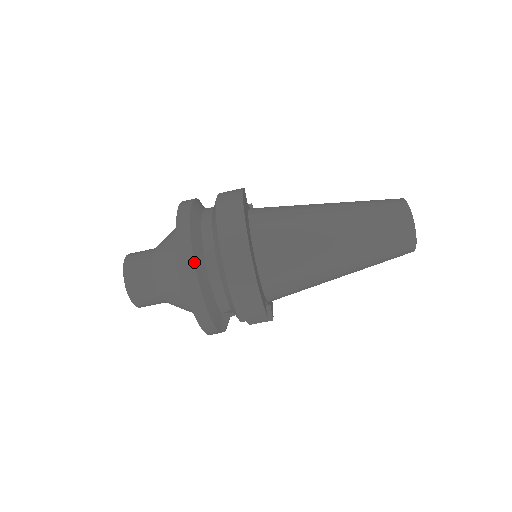
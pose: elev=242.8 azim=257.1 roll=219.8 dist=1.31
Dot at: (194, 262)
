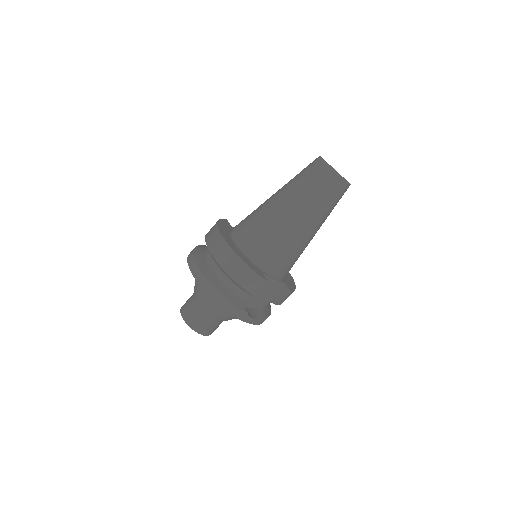
Dot at: (201, 271)
